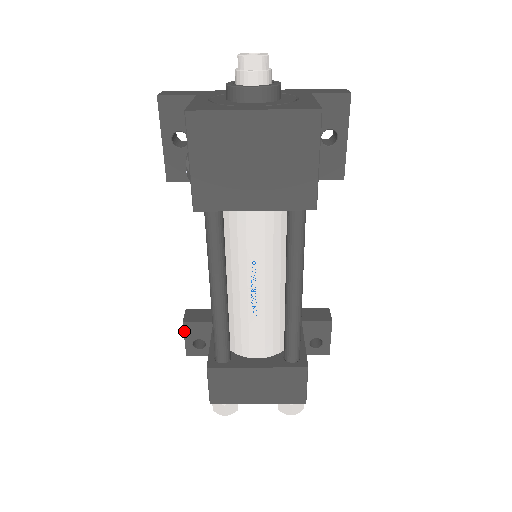
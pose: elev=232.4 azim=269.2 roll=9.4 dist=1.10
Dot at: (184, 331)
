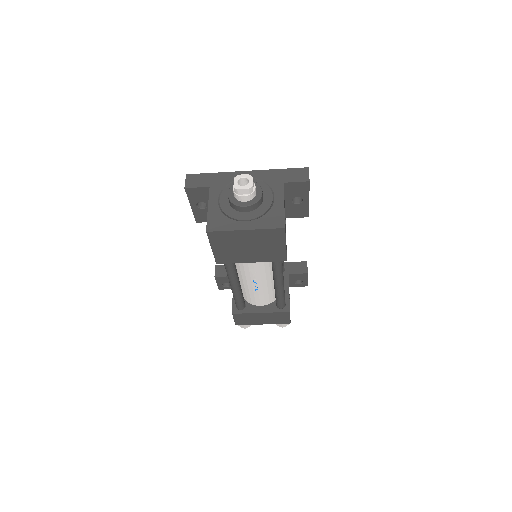
Dot at: (216, 280)
